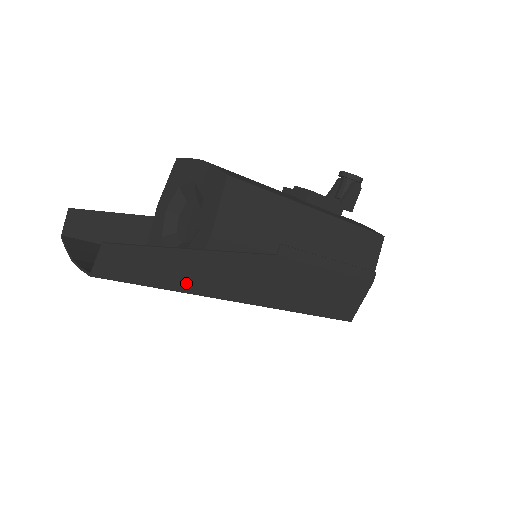
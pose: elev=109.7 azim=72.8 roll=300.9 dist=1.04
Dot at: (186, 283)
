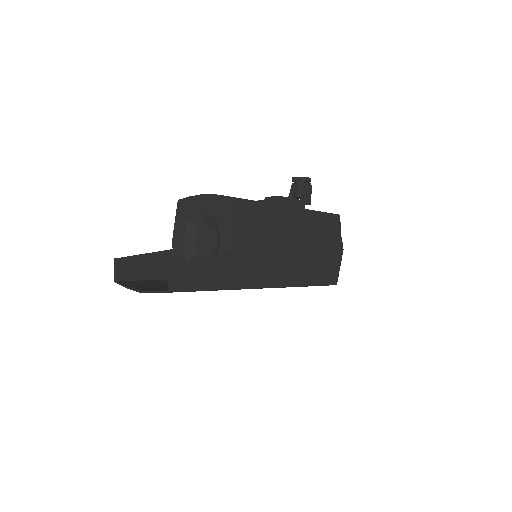
Dot at: (227, 282)
